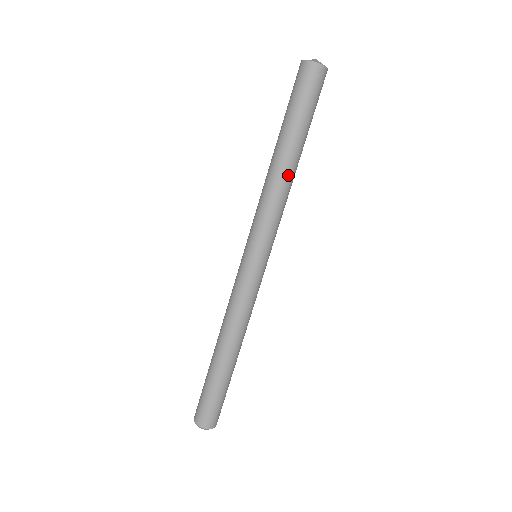
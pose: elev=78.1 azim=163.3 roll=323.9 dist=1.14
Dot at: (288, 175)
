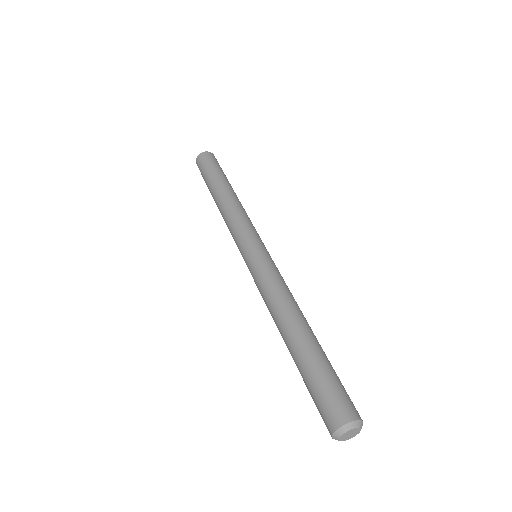
Dot at: (226, 199)
